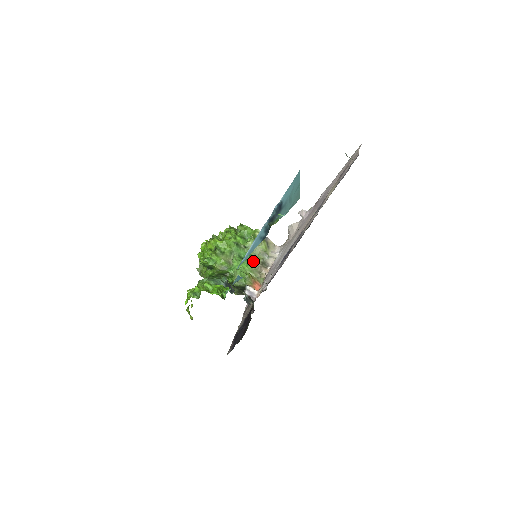
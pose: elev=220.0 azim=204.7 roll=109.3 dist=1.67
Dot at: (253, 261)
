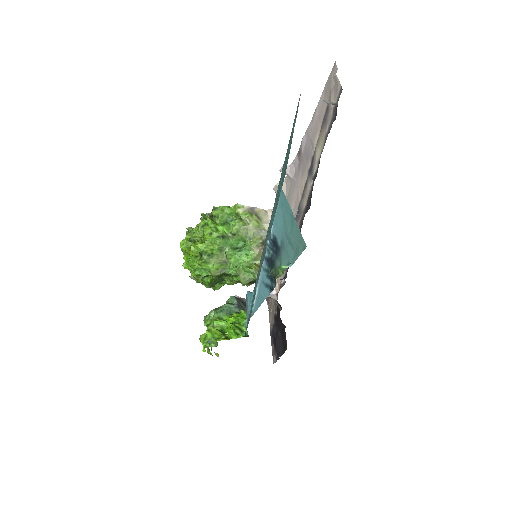
Dot at: (251, 247)
